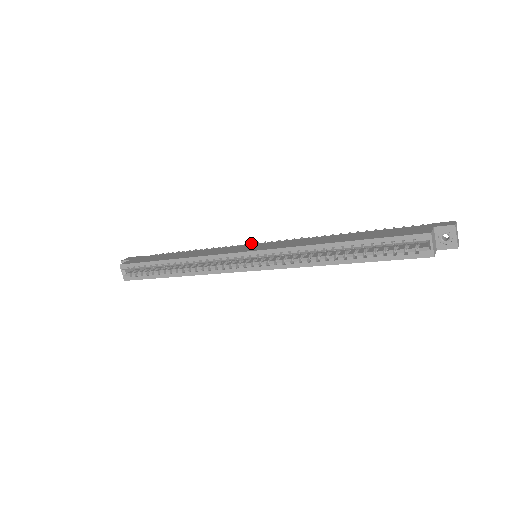
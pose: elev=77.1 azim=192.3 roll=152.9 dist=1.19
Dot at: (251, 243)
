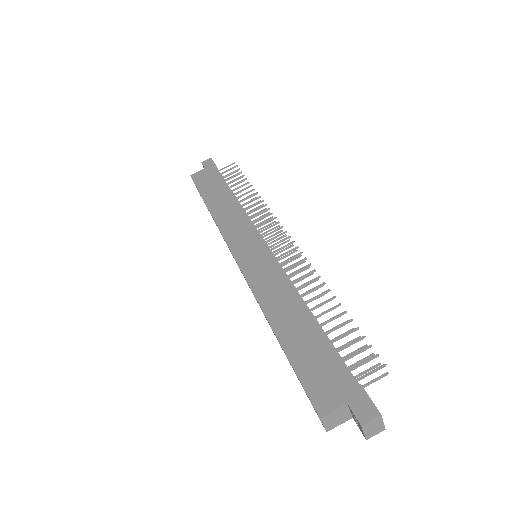
Dot at: (277, 222)
